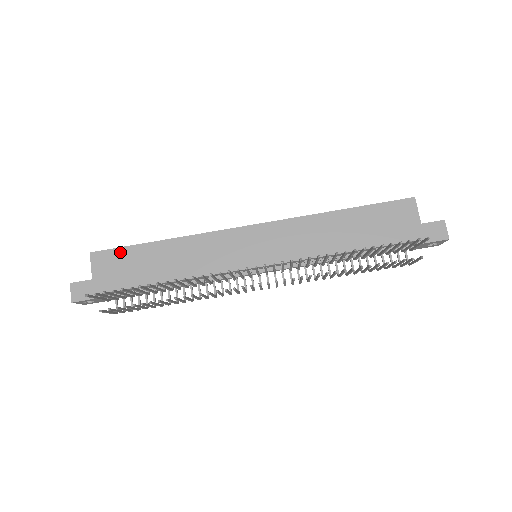
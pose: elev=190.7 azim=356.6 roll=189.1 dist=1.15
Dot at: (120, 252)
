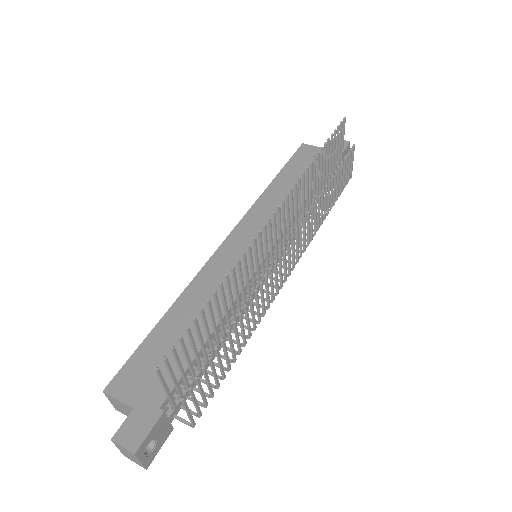
Dot at: (136, 358)
